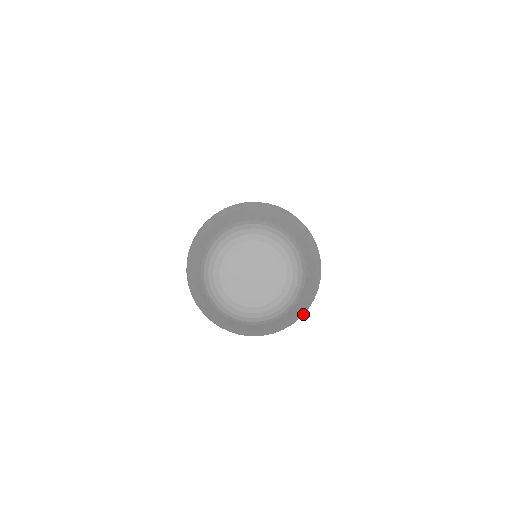
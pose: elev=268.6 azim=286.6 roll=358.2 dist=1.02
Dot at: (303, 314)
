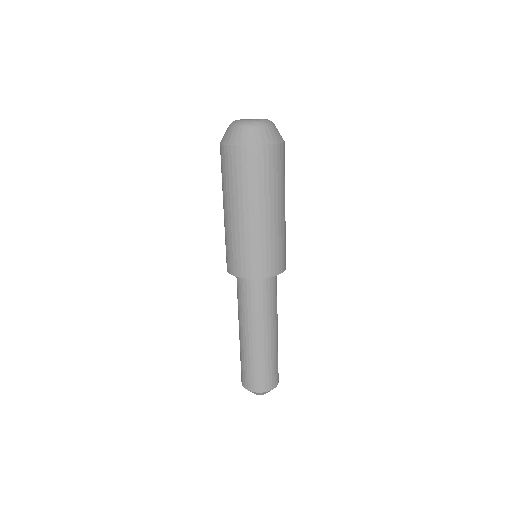
Dot at: (283, 142)
